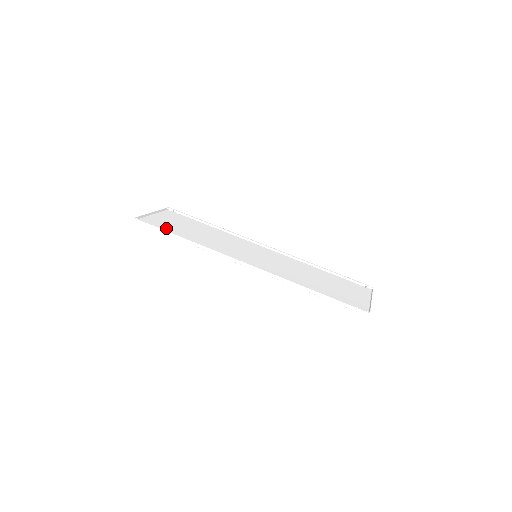
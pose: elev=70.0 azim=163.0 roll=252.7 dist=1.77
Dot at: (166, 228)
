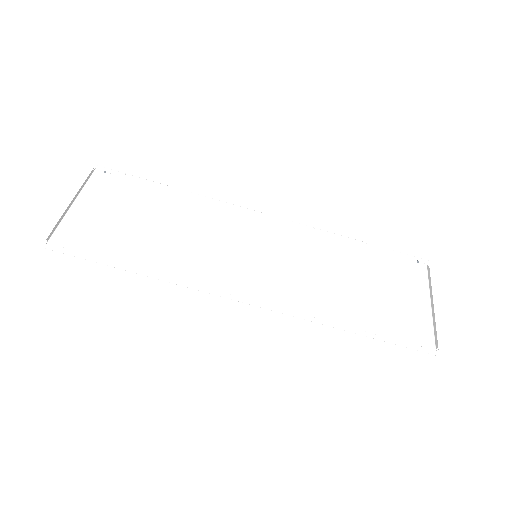
Dot at: (103, 242)
